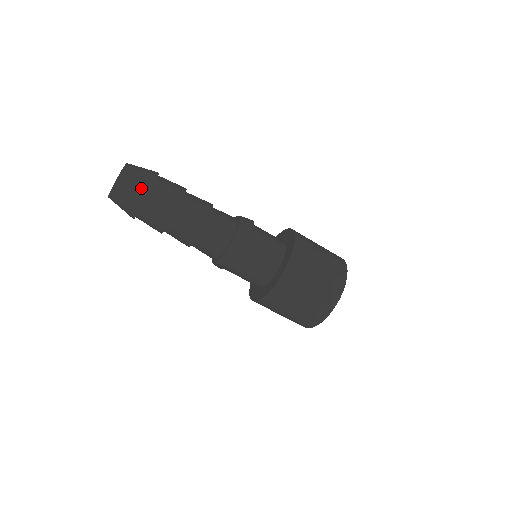
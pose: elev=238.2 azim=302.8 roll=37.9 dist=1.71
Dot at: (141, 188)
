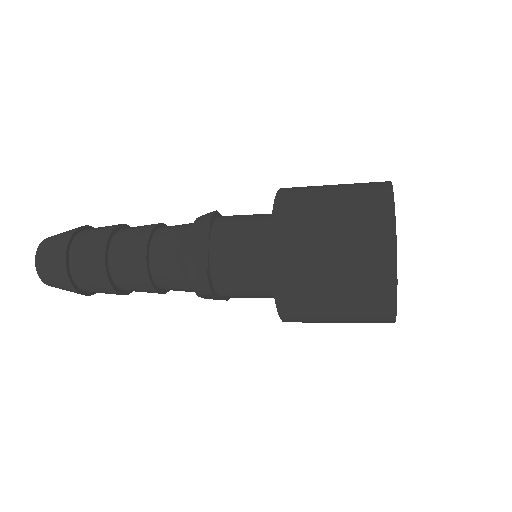
Dot at: (58, 254)
